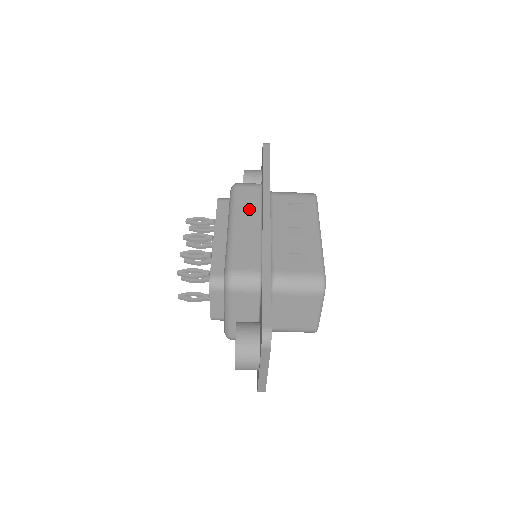
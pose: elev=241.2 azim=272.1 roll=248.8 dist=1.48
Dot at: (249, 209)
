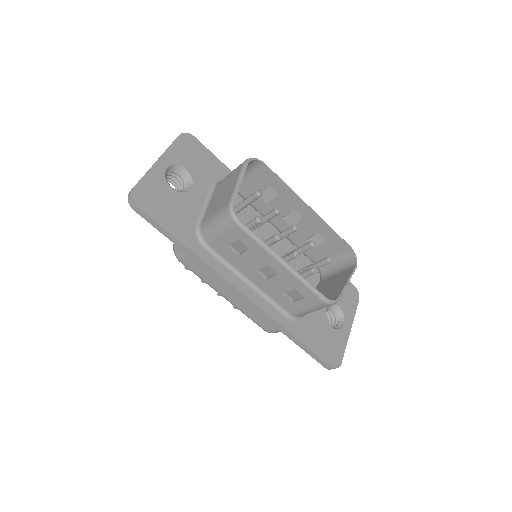
Dot at: (215, 280)
